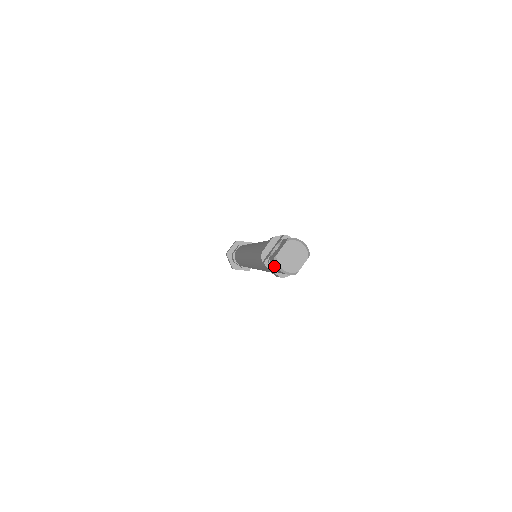
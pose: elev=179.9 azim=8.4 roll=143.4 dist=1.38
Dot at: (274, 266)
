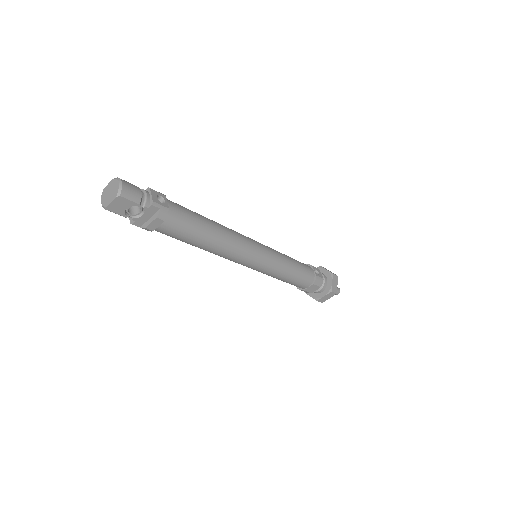
Dot at: occluded
